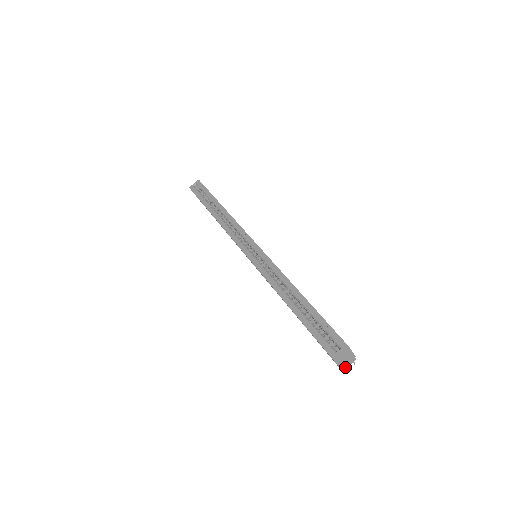
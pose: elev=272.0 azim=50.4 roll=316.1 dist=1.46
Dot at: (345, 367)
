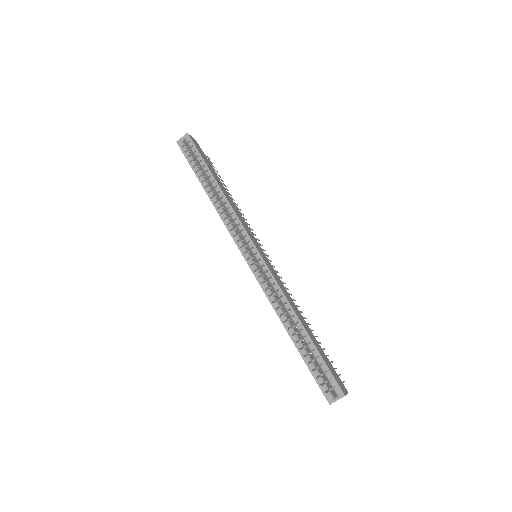
Dot at: occluded
